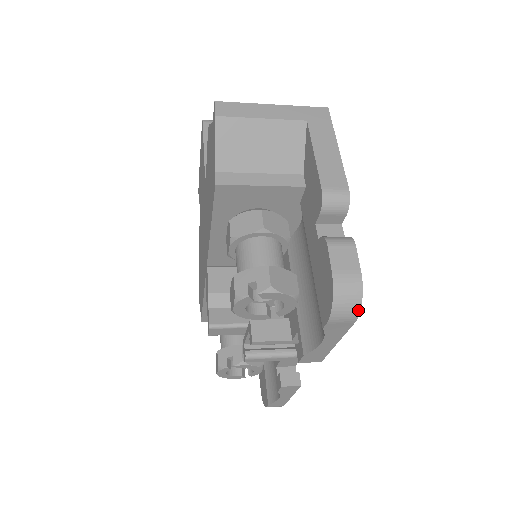
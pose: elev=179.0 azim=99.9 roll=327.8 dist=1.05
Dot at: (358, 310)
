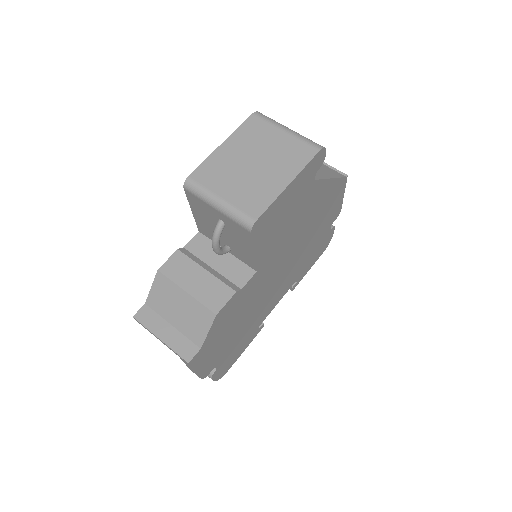
Dot at: (222, 376)
